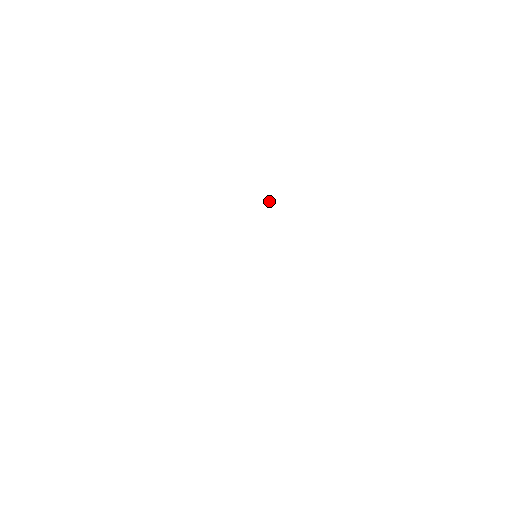
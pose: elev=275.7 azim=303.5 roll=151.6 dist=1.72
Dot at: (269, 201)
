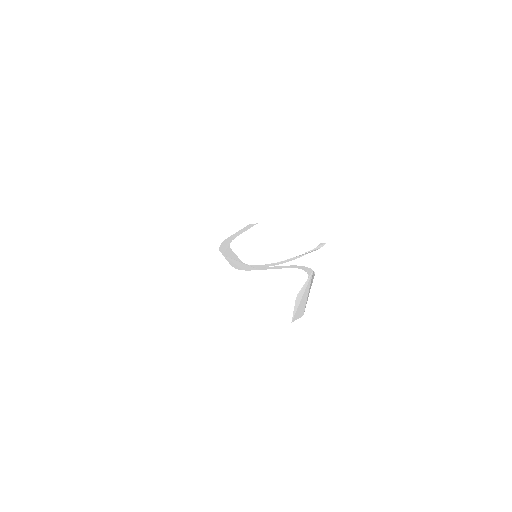
Dot at: (297, 300)
